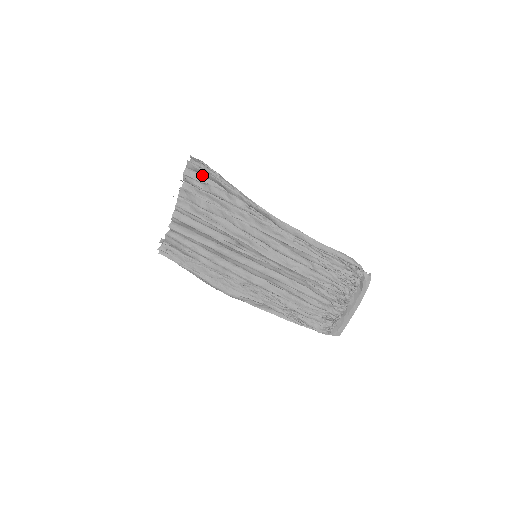
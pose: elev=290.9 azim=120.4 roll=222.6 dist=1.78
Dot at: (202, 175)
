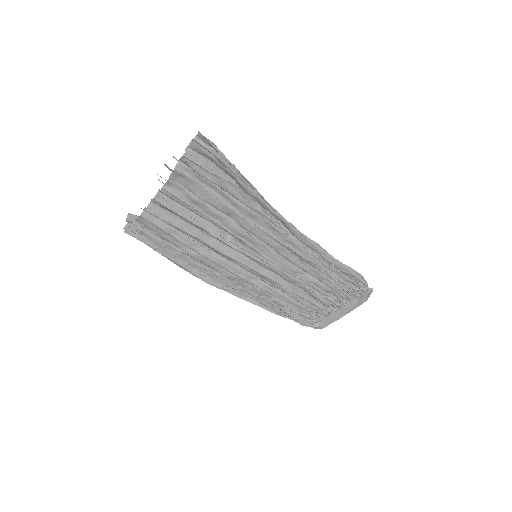
Dot at: (210, 161)
